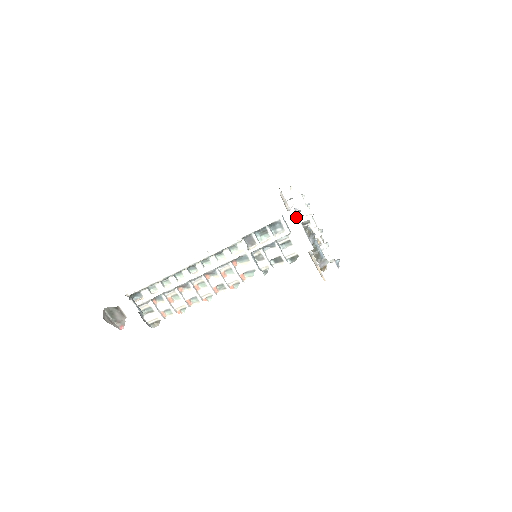
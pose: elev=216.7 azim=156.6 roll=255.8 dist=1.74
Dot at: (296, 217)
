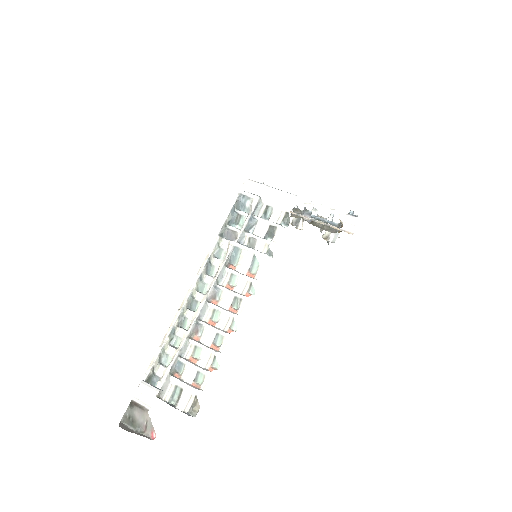
Dot at: (255, 183)
